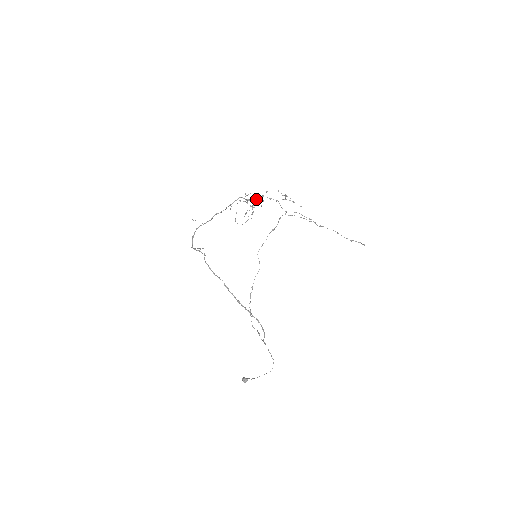
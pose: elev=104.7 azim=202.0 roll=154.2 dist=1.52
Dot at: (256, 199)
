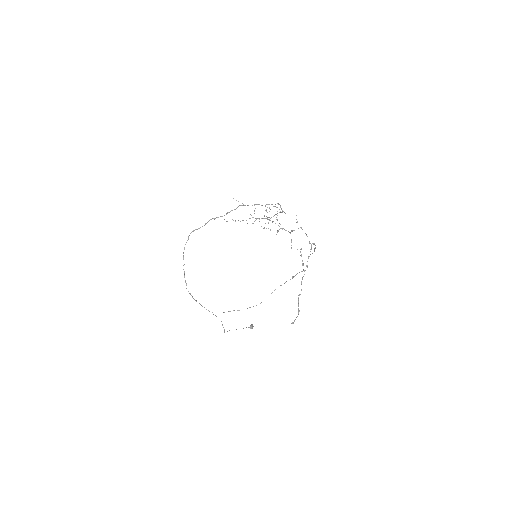
Dot at: (275, 214)
